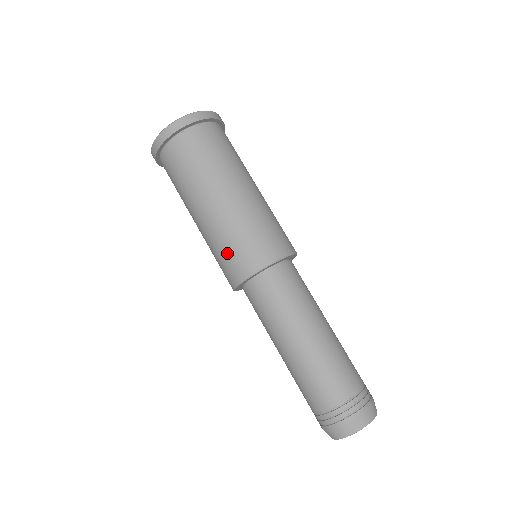
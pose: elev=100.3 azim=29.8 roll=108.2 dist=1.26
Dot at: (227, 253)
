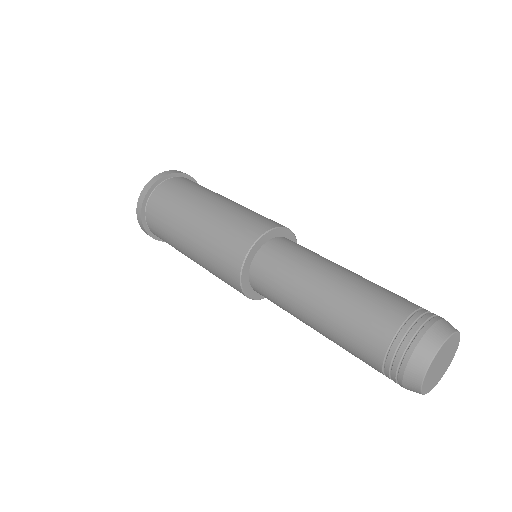
Dot at: (233, 227)
